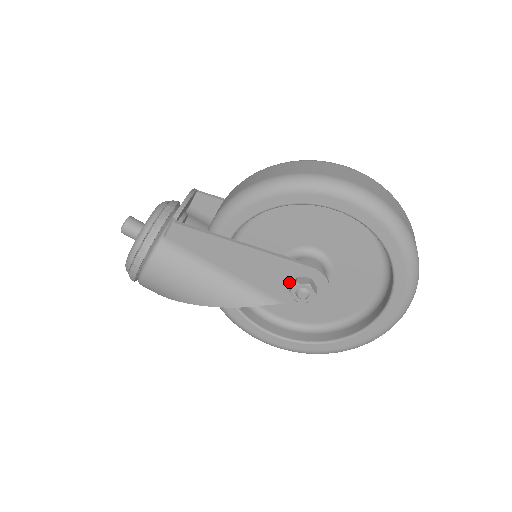
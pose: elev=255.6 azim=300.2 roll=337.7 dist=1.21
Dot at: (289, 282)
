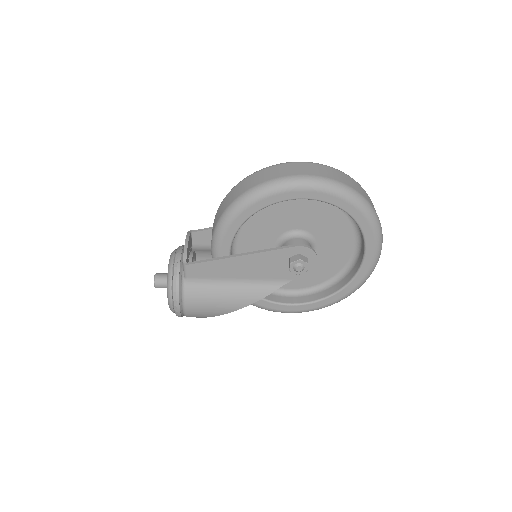
Dot at: (286, 264)
